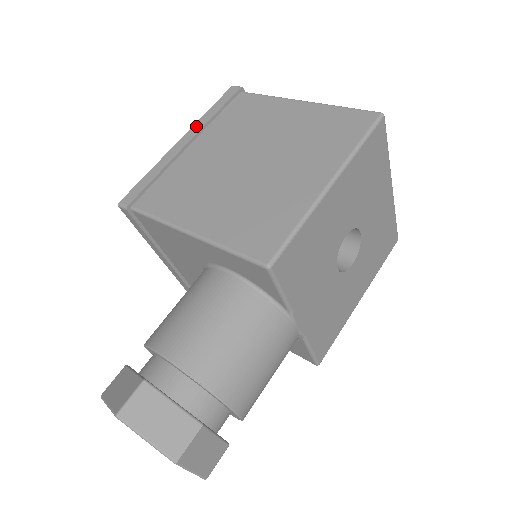
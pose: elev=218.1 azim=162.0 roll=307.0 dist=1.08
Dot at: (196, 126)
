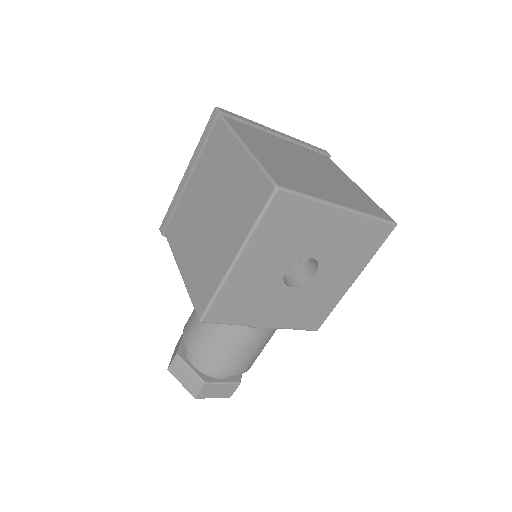
Dot at: (193, 159)
